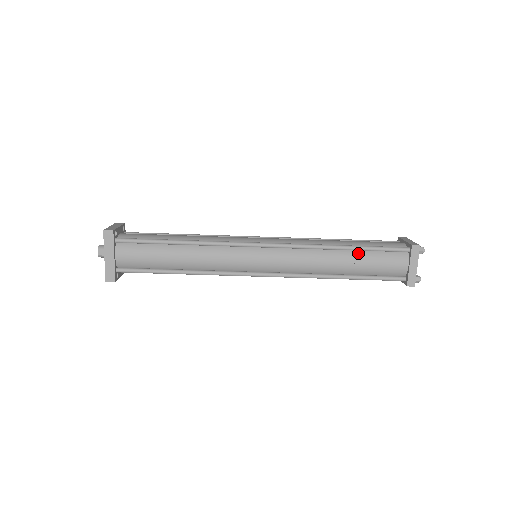
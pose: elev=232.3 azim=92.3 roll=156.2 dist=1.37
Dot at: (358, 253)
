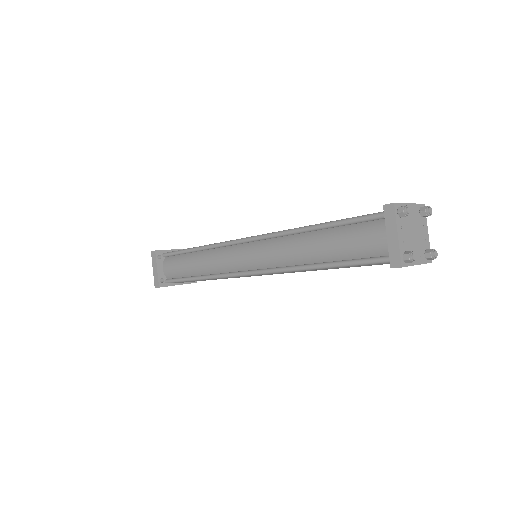
Dot at: occluded
